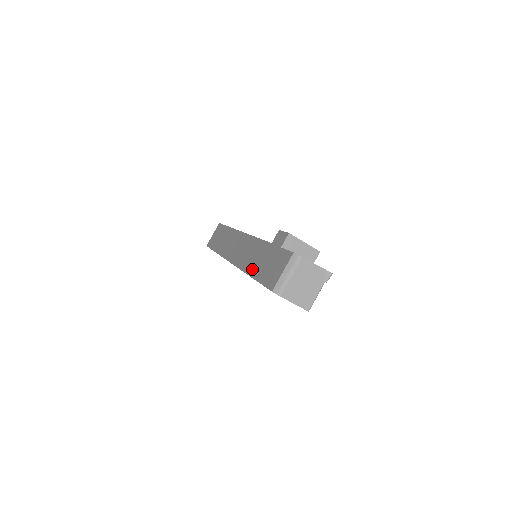
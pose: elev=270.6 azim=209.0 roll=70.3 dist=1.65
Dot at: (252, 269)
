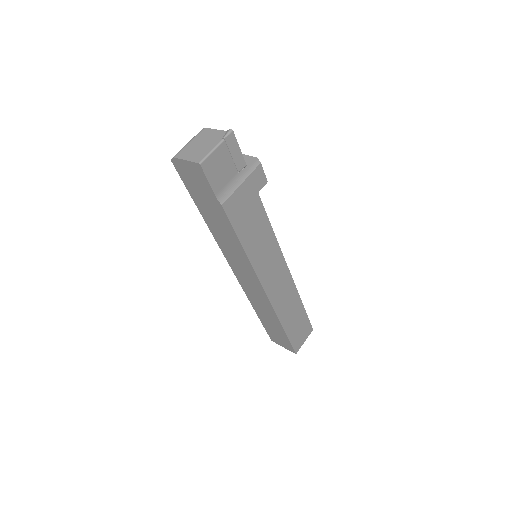
Dot at: occluded
